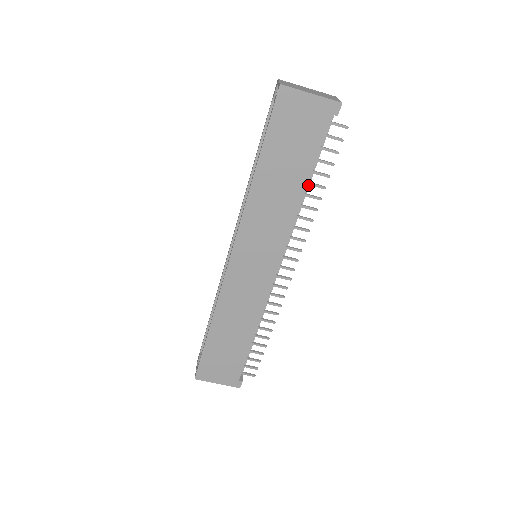
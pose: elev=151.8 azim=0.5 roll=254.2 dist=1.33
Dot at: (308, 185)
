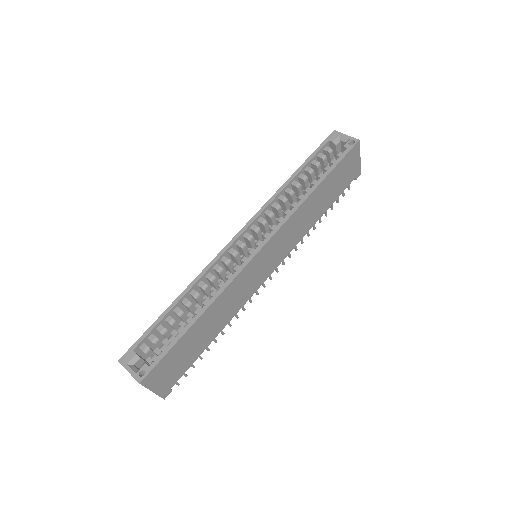
Dot at: occluded
